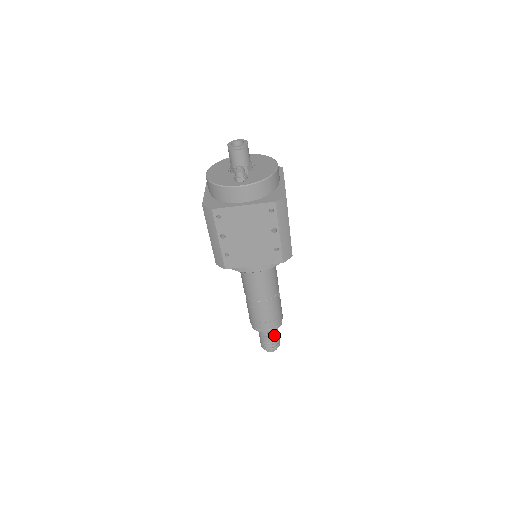
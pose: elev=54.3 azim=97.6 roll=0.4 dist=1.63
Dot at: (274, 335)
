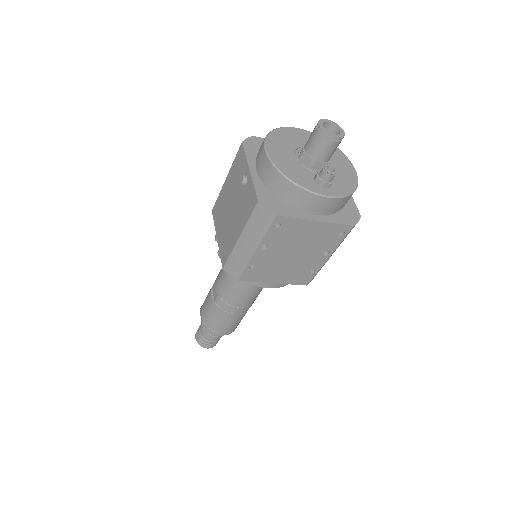
Dot at: occluded
